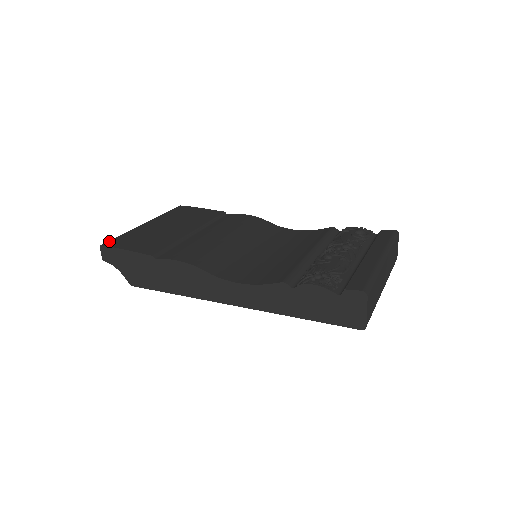
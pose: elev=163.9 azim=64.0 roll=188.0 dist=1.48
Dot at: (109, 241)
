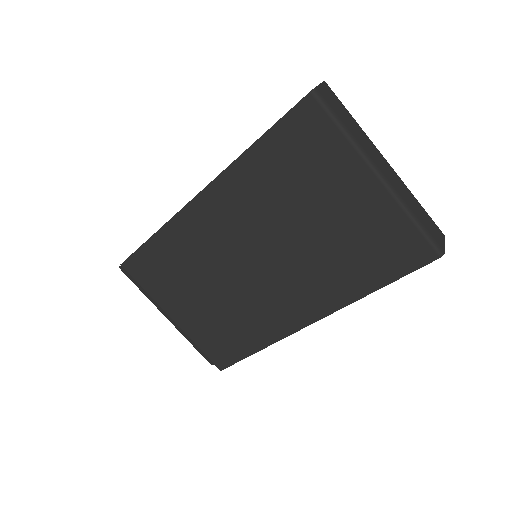
Dot at: occluded
